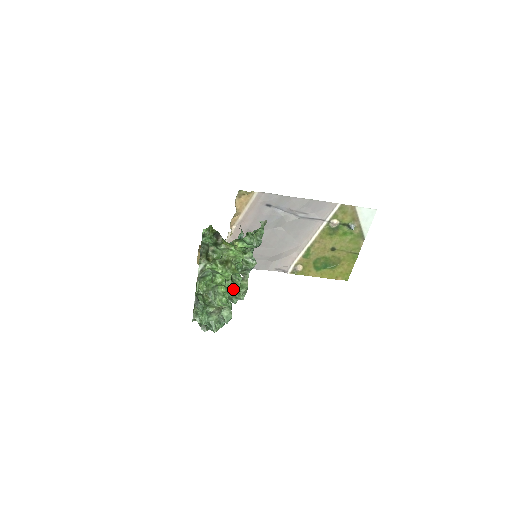
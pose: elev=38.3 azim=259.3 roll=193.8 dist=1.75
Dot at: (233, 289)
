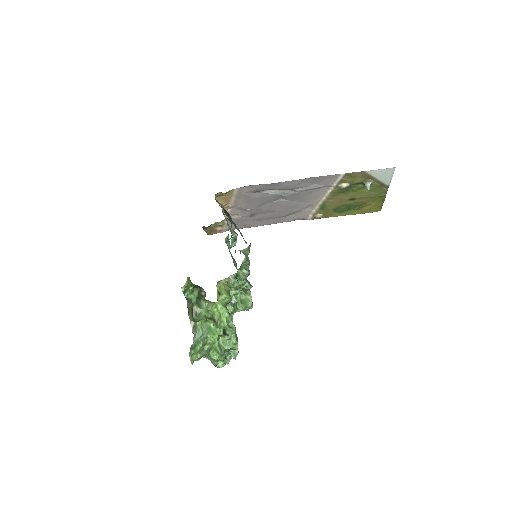
Dot at: (228, 344)
